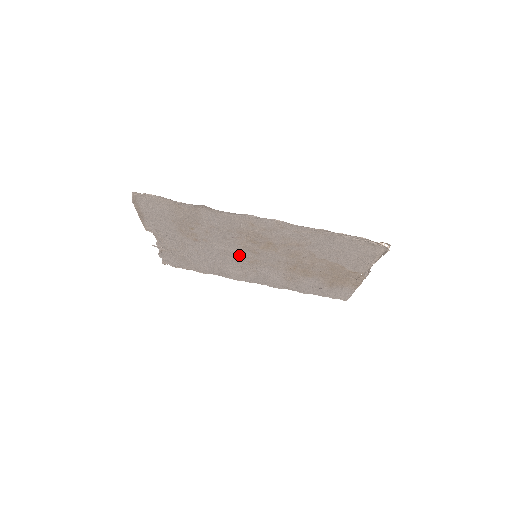
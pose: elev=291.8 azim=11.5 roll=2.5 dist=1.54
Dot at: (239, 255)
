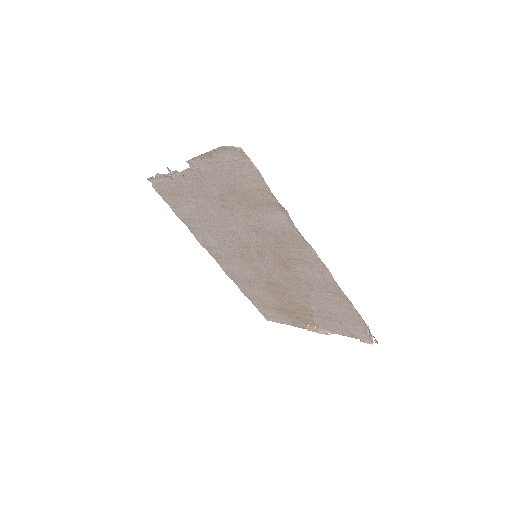
Dot at: (242, 243)
